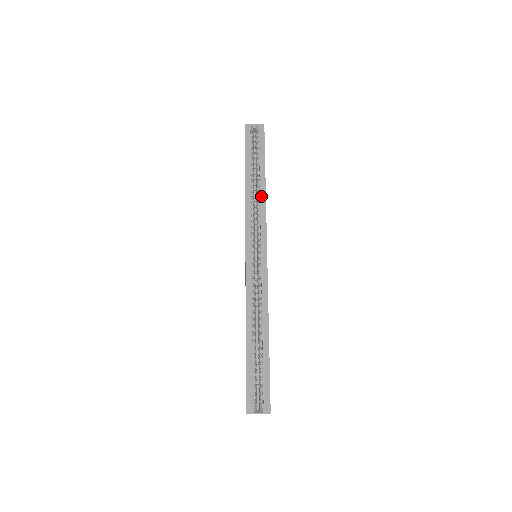
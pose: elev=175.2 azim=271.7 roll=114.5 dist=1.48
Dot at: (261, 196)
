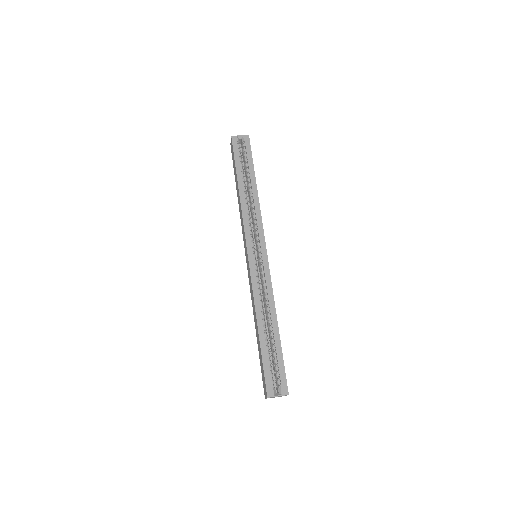
Dot at: (255, 201)
